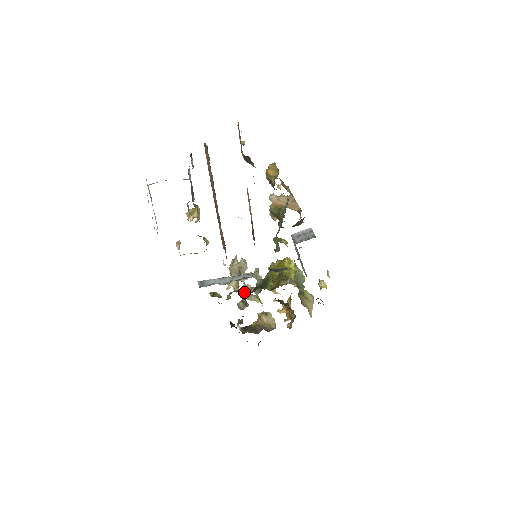
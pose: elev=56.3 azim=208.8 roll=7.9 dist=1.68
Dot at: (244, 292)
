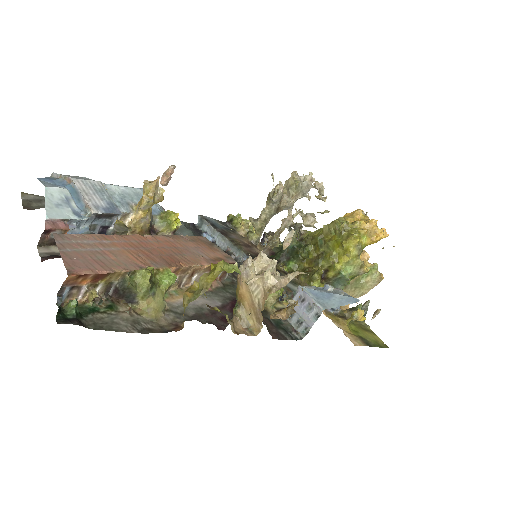
Dot at: (277, 231)
